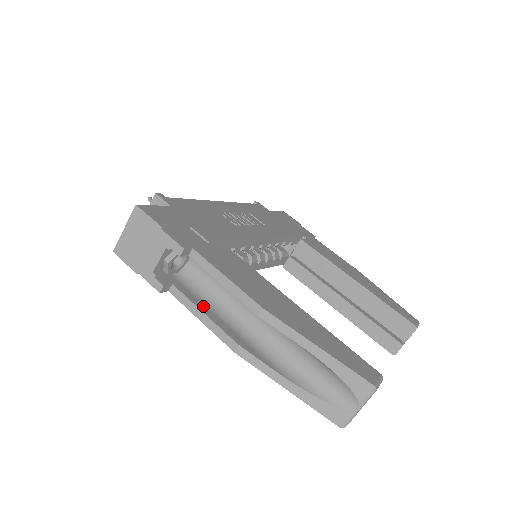
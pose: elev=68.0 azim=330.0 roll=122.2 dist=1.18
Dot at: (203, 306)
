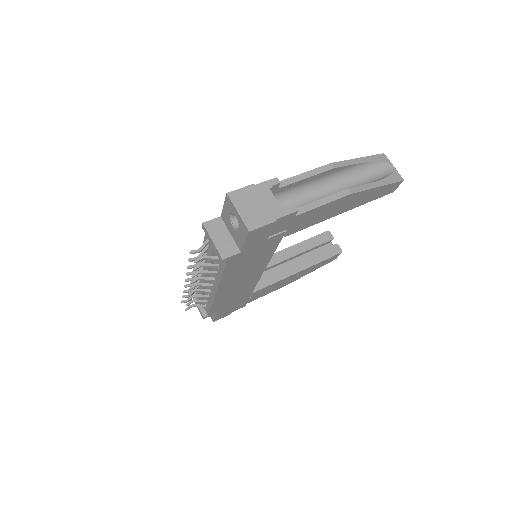
Dot at: occluded
